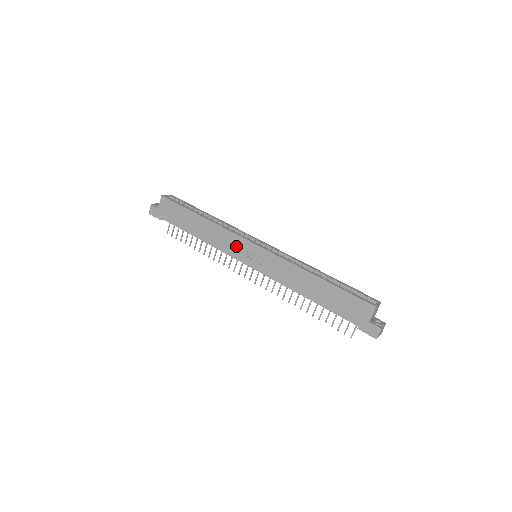
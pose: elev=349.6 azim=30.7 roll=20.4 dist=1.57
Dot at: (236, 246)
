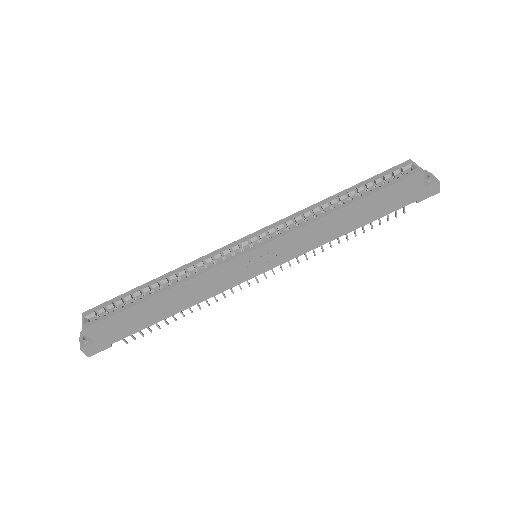
Dot at: (232, 273)
